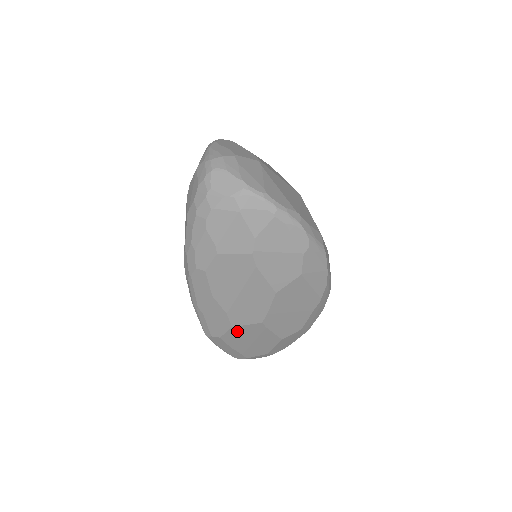
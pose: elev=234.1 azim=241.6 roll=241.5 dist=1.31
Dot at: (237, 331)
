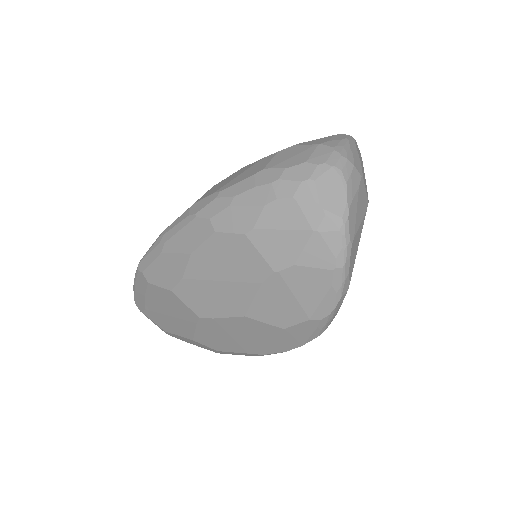
Dot at: (170, 297)
